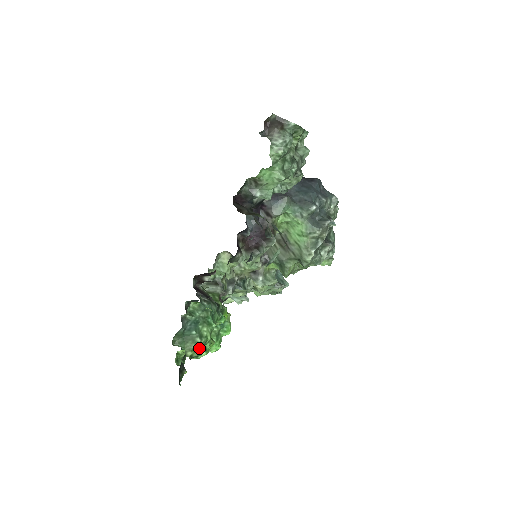
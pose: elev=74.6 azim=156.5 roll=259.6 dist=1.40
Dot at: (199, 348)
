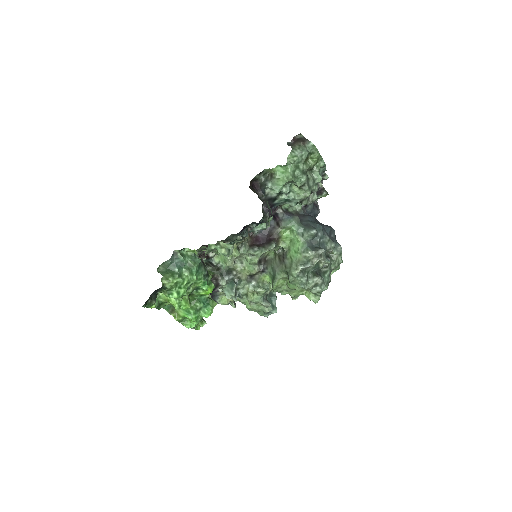
Dot at: (173, 283)
